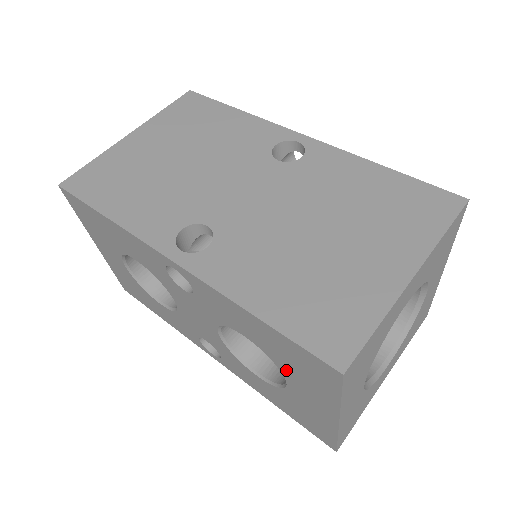
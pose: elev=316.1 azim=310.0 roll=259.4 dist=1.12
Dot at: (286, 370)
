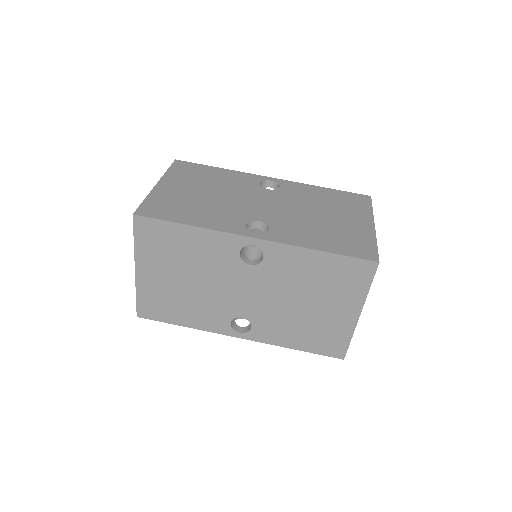
Dot at: occluded
